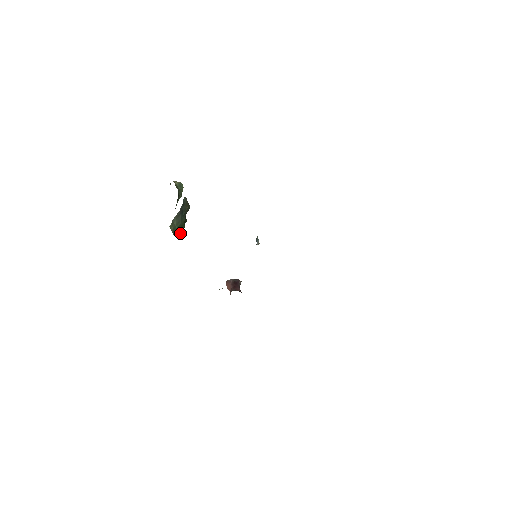
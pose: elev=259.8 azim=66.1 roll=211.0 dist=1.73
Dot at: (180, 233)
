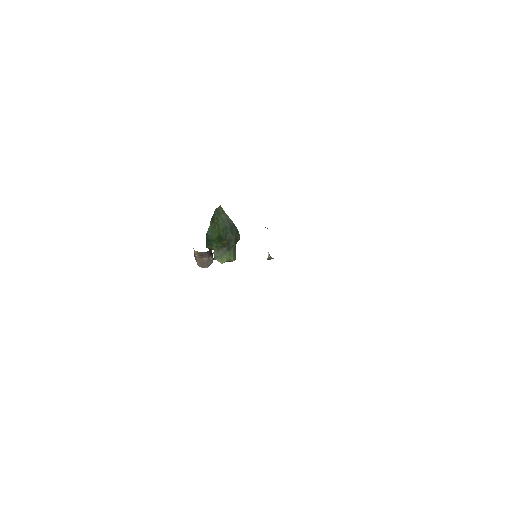
Dot at: (210, 232)
